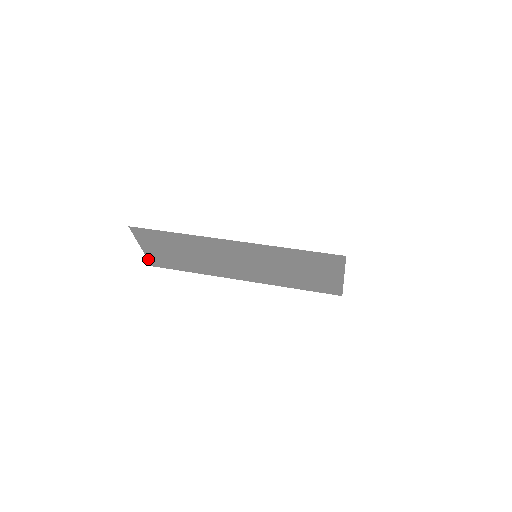
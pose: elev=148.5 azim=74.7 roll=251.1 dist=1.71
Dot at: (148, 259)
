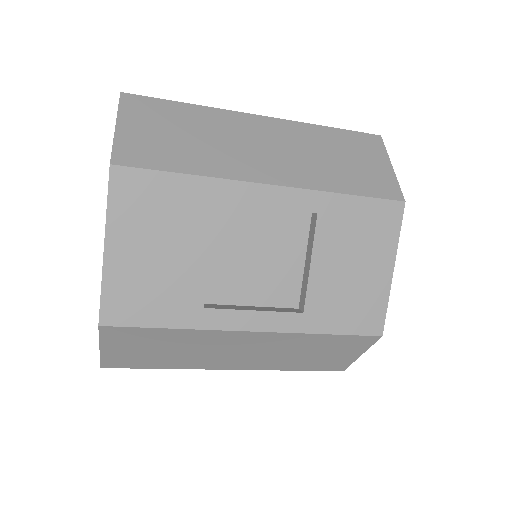
Dot at: (112, 149)
